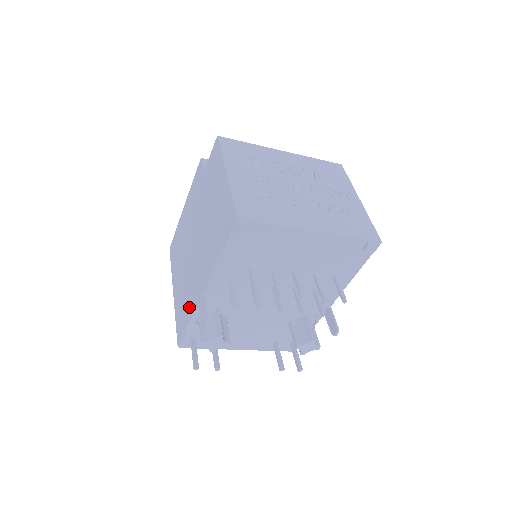
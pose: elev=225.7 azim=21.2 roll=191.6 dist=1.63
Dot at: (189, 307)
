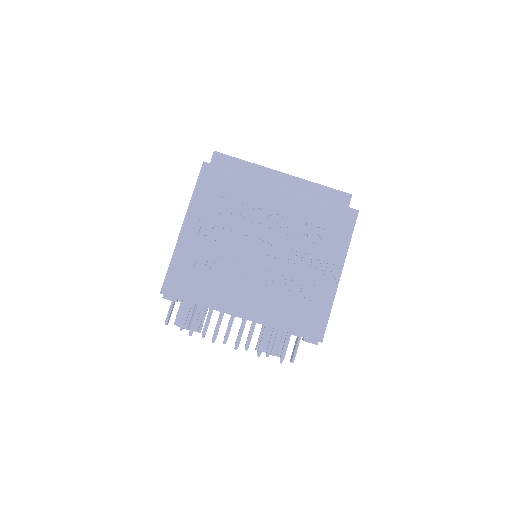
Dot at: occluded
